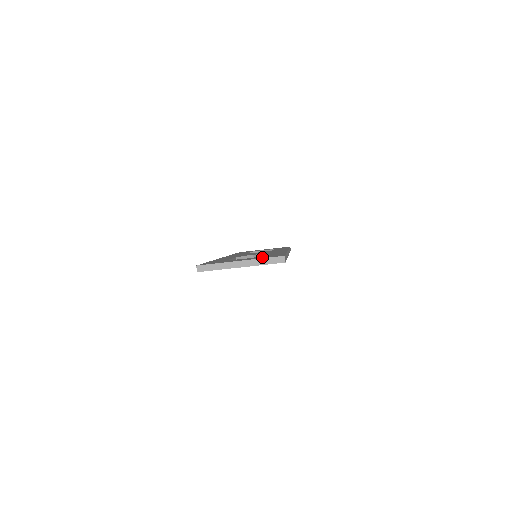
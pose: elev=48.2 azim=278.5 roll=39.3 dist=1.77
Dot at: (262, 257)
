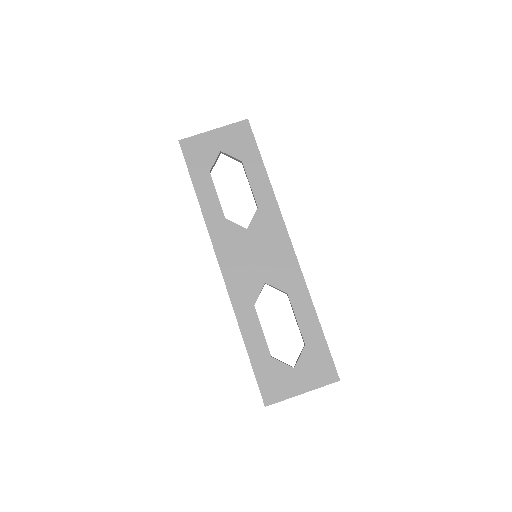
Dot at: occluded
